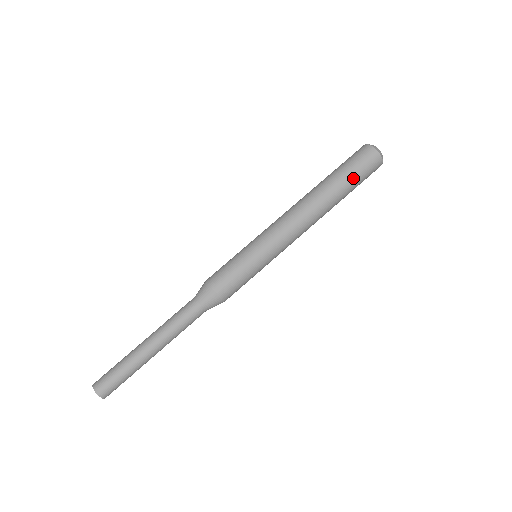
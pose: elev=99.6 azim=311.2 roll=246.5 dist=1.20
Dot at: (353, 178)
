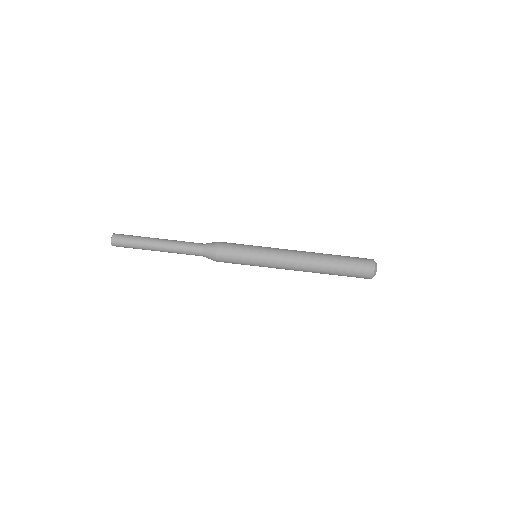
Dot at: (346, 270)
